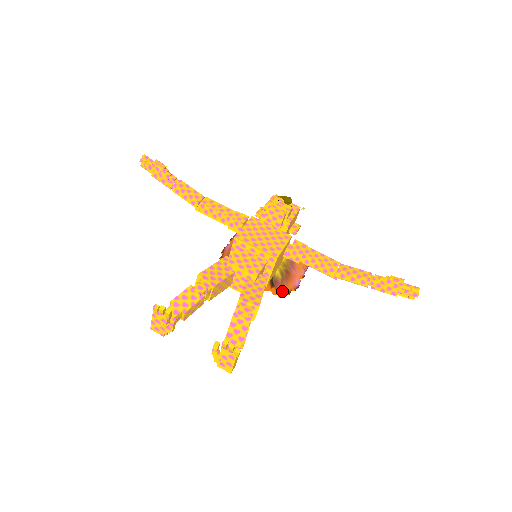
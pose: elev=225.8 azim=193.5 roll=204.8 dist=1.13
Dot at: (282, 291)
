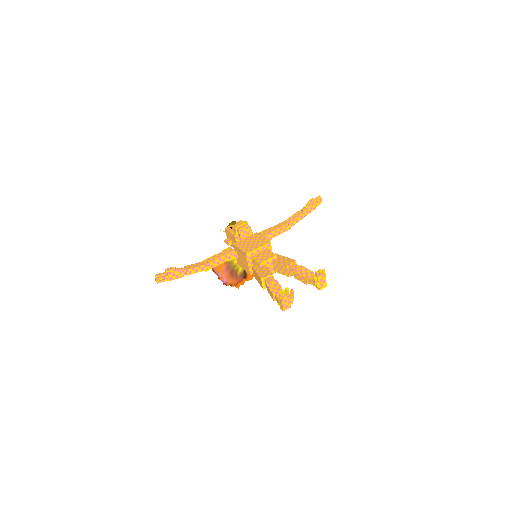
Dot at: occluded
